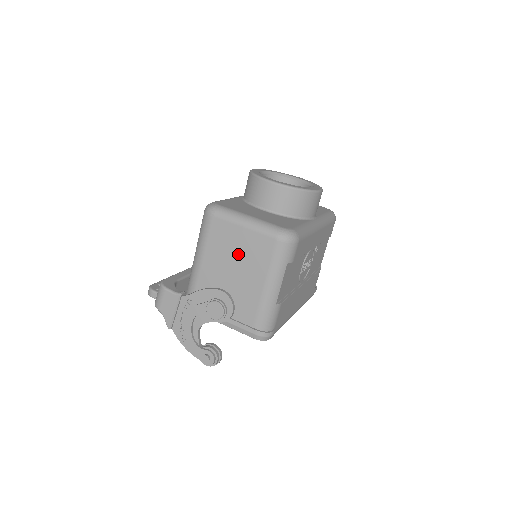
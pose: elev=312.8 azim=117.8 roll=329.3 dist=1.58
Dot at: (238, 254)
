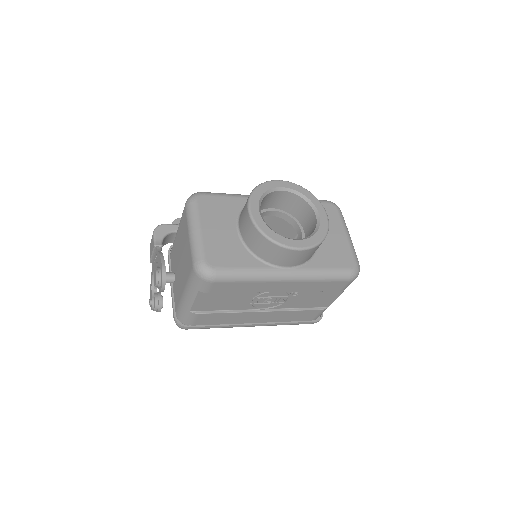
Dot at: (183, 251)
